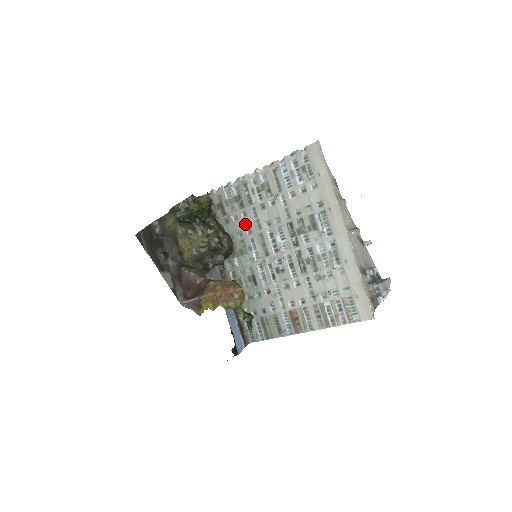
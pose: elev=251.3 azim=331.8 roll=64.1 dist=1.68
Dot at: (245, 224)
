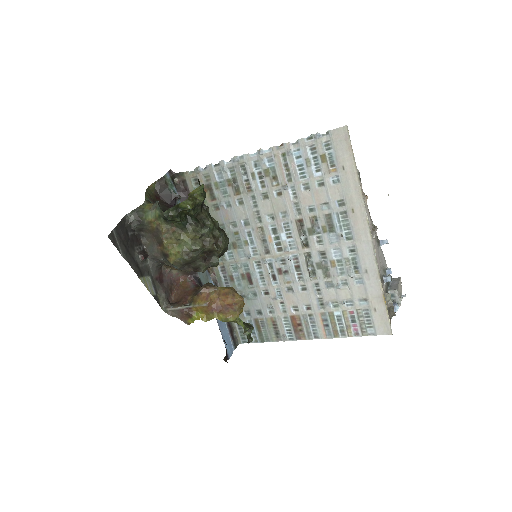
Dot at: (241, 214)
